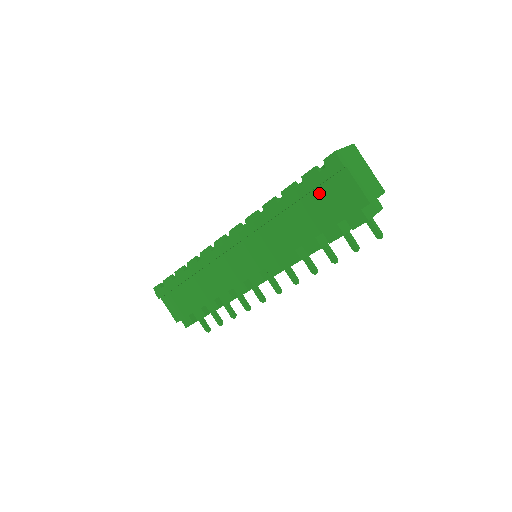
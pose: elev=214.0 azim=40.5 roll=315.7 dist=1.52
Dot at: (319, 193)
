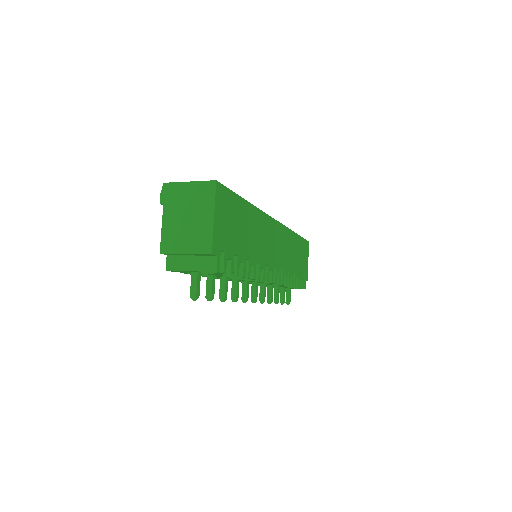
Dot at: occluded
